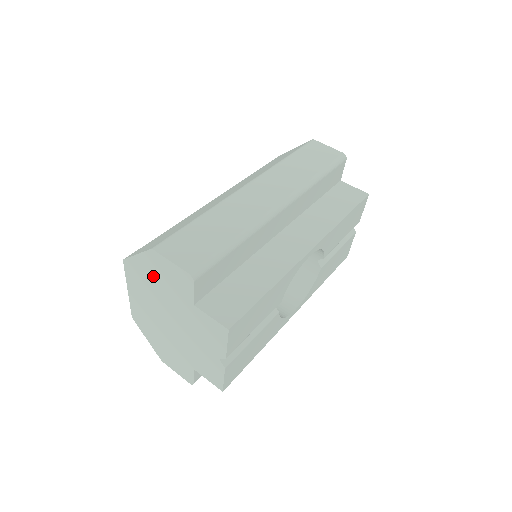
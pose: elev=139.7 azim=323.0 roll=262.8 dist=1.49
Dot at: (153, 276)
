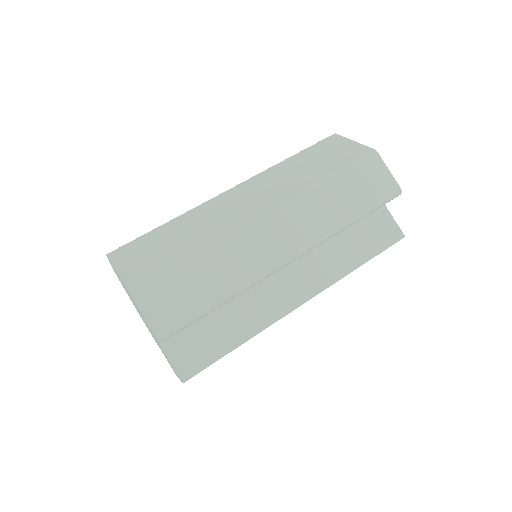
Dot at: occluded
